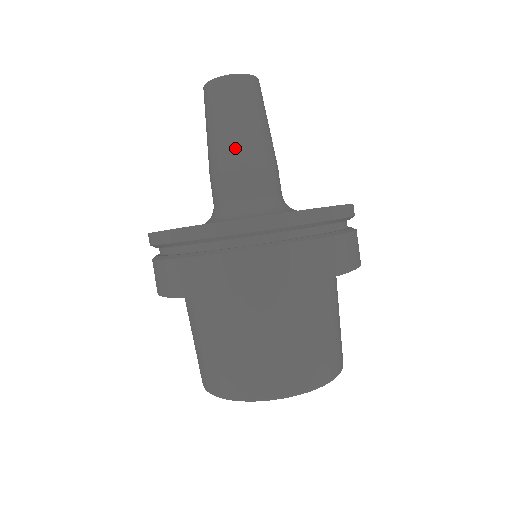
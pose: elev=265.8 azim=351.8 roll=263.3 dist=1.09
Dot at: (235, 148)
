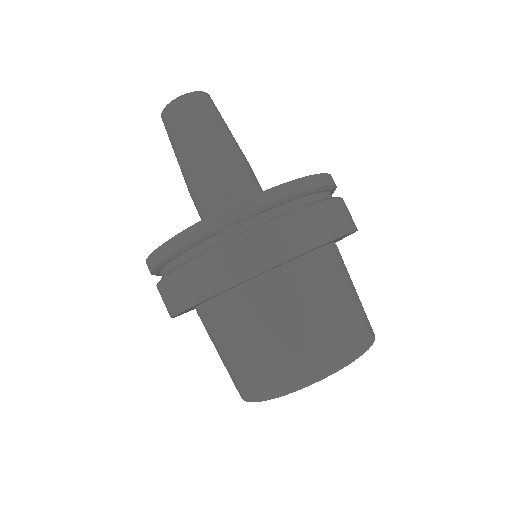
Dot at: (218, 152)
